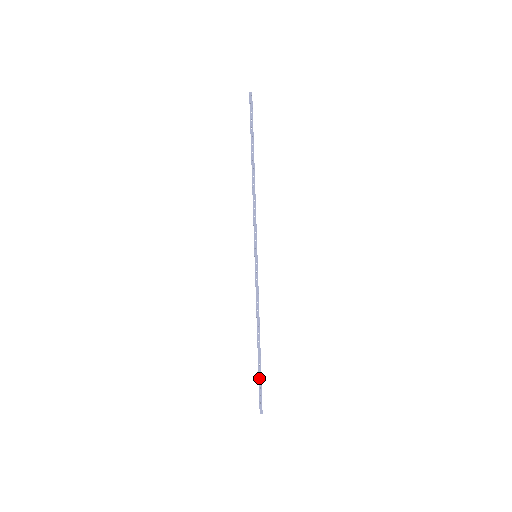
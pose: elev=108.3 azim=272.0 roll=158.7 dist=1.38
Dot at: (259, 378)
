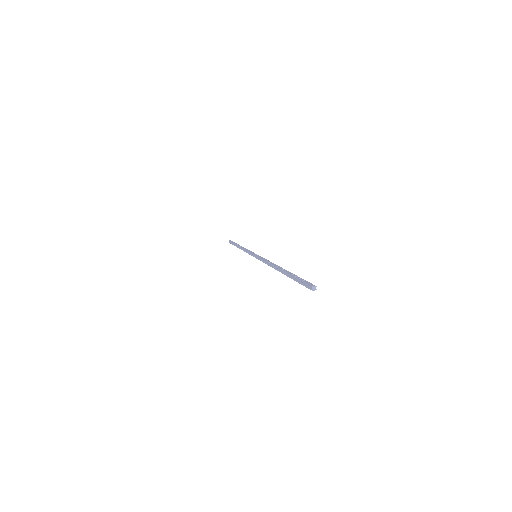
Dot at: (294, 276)
